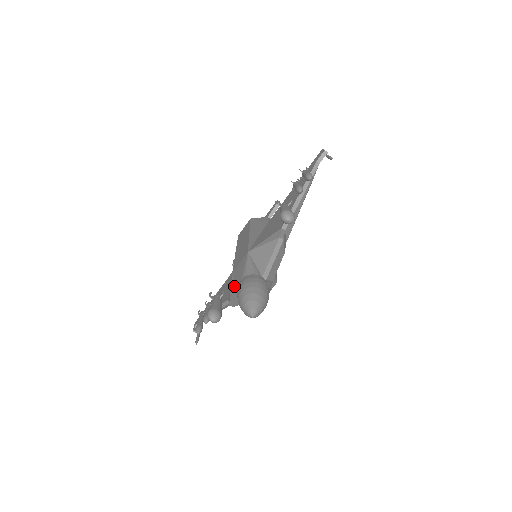
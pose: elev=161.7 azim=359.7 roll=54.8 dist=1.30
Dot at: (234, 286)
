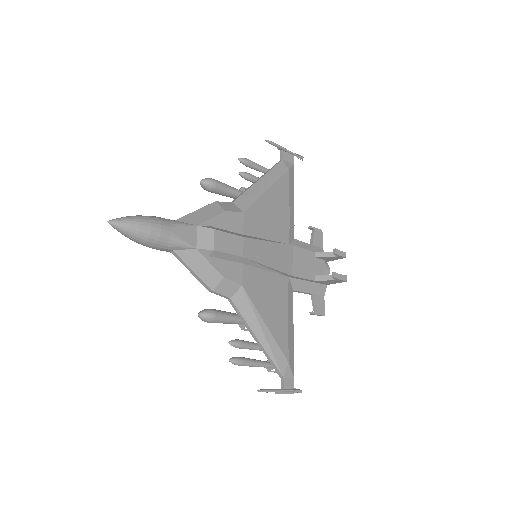
Dot at: occluded
